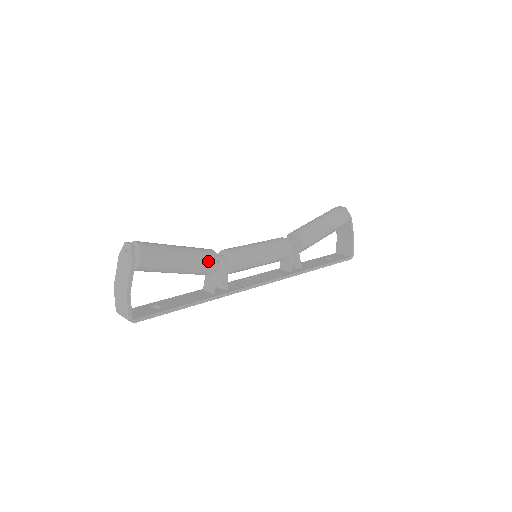
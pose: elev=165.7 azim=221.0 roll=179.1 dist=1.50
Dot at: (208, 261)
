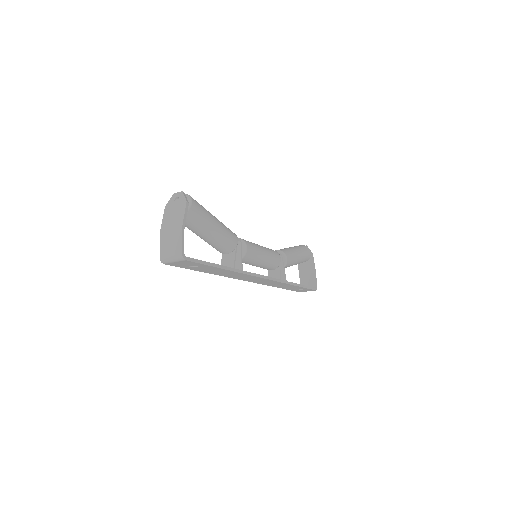
Dot at: (232, 234)
